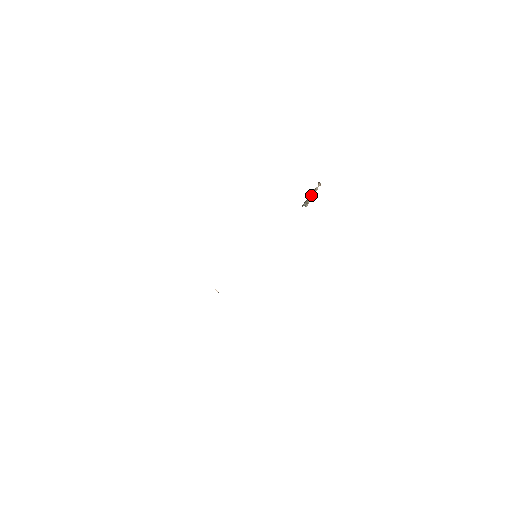
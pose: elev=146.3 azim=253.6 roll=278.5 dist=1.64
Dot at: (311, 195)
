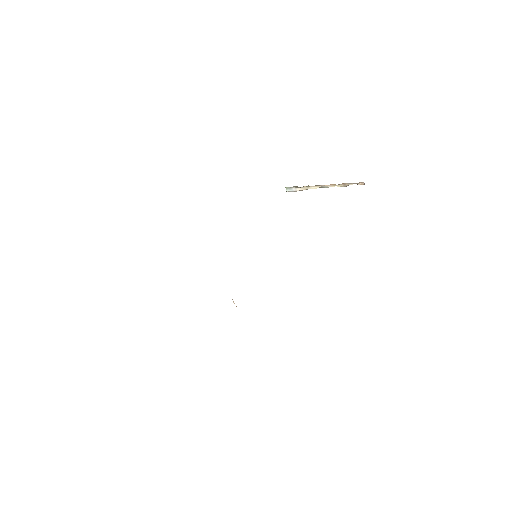
Dot at: (321, 185)
